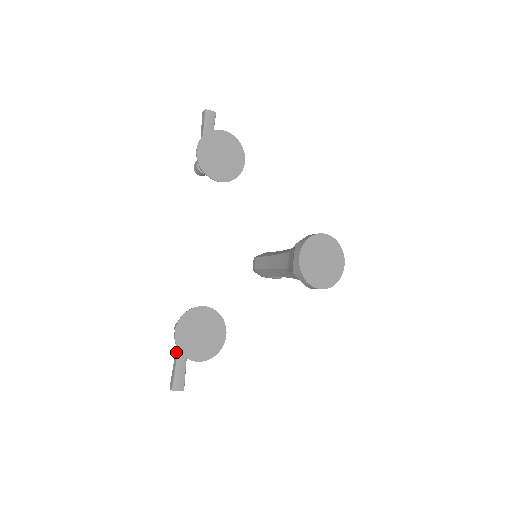
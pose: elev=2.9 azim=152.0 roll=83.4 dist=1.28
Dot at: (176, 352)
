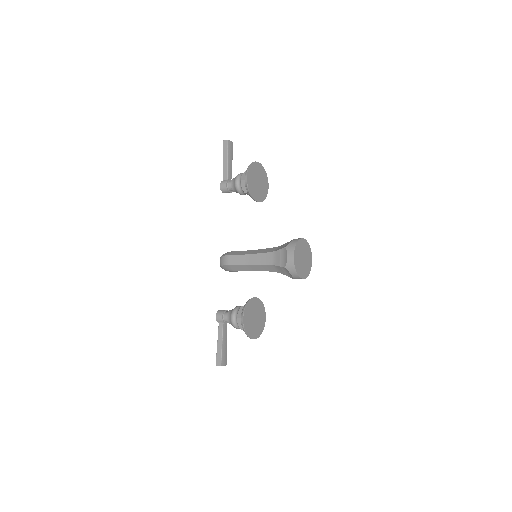
Dot at: (220, 336)
